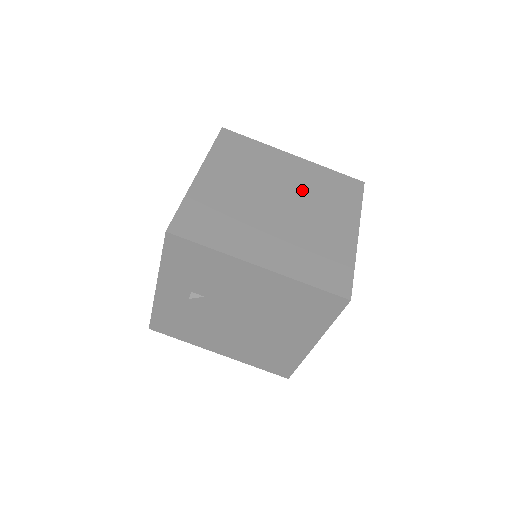
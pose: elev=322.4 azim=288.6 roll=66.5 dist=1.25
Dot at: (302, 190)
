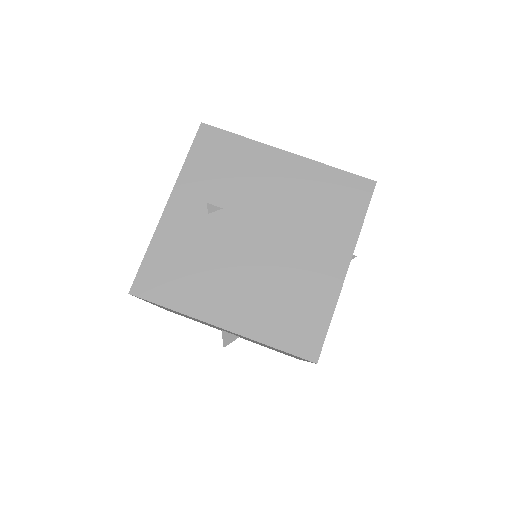
Dot at: occluded
